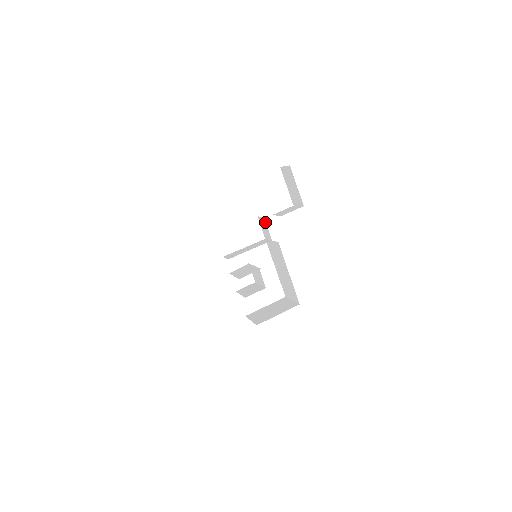
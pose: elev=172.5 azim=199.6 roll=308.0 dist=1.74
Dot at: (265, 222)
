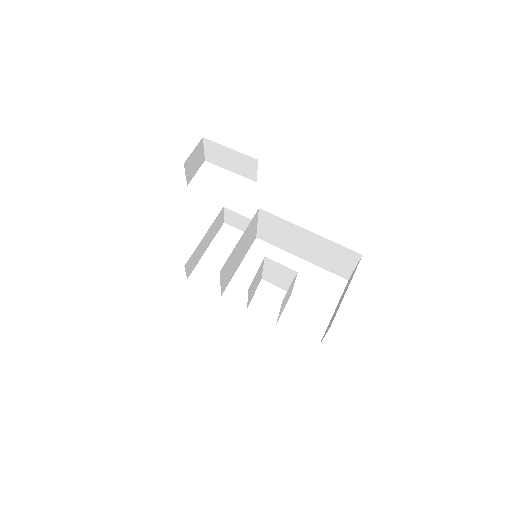
Dot at: (230, 212)
